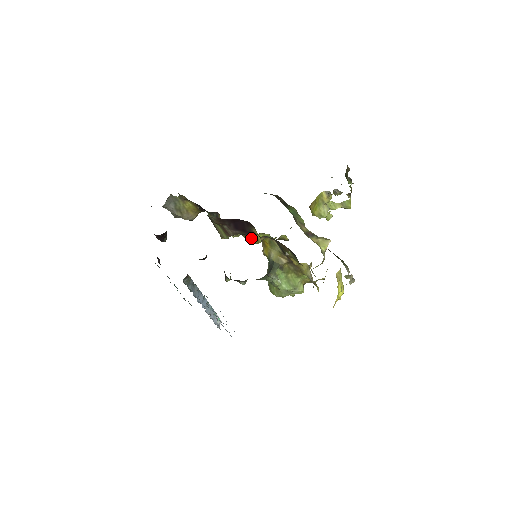
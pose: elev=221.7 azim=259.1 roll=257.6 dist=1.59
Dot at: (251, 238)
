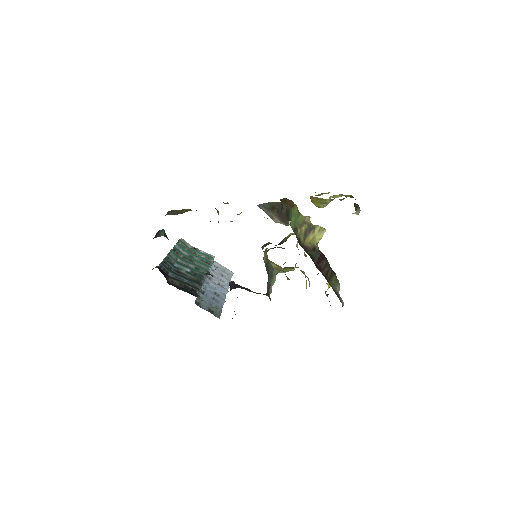
Dot at: occluded
